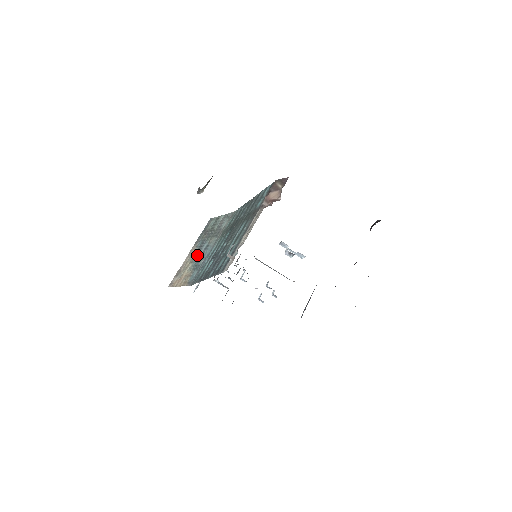
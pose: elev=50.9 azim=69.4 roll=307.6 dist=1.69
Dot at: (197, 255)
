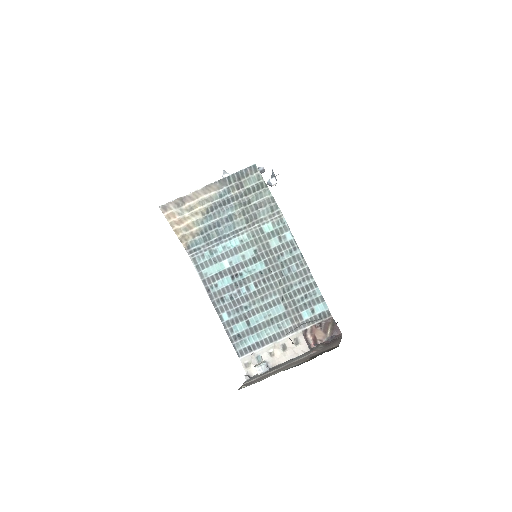
Dot at: (214, 214)
